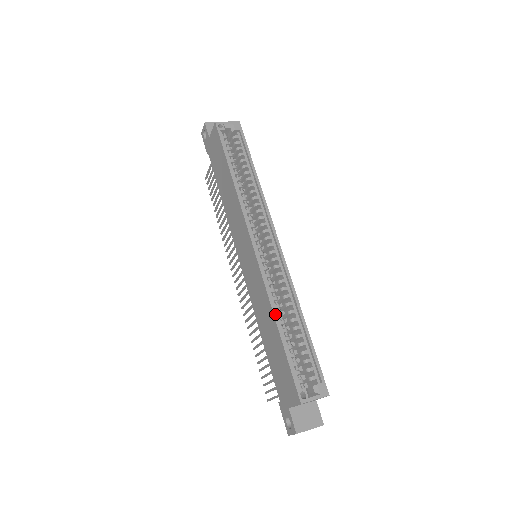
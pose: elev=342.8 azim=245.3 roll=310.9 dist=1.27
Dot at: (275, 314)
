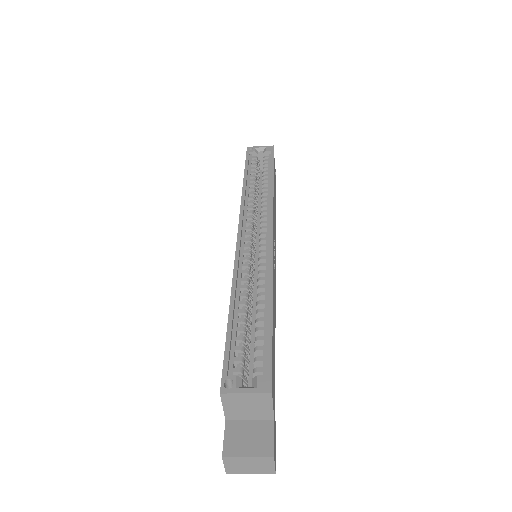
Dot at: (233, 291)
